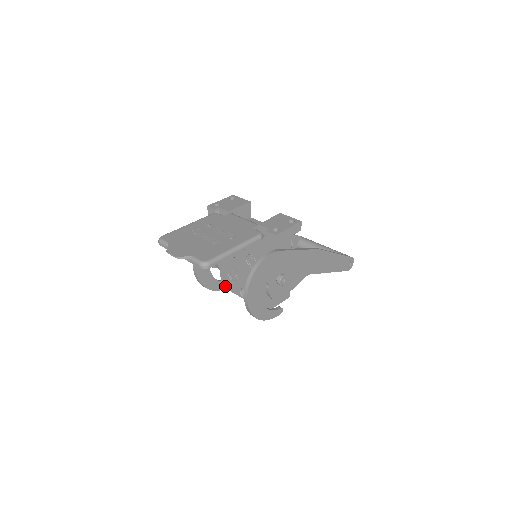
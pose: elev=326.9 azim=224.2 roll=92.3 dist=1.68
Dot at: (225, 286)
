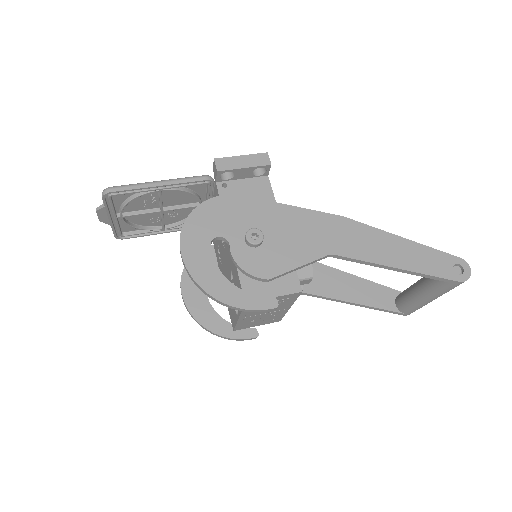
Dot at: (233, 325)
